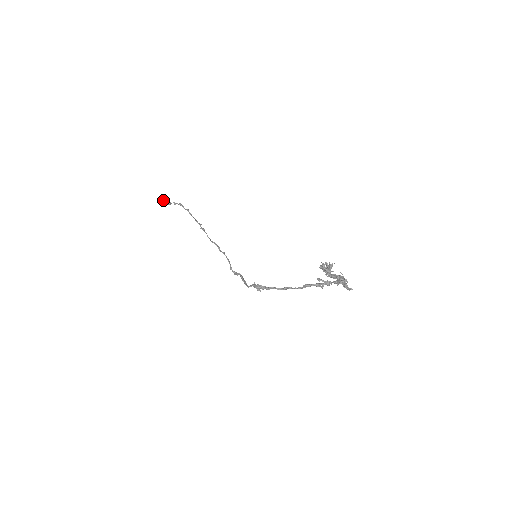
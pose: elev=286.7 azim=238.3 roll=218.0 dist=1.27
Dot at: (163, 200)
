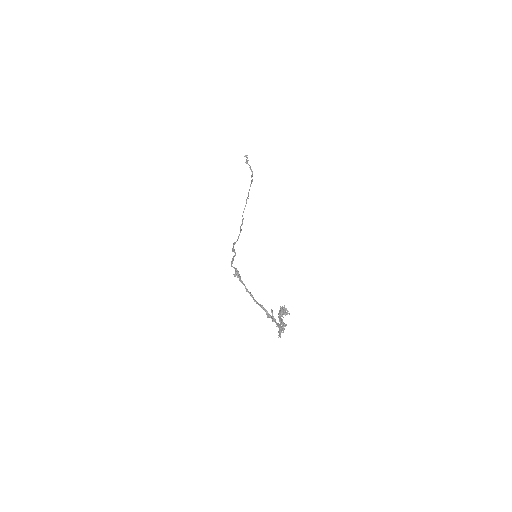
Dot at: (246, 156)
